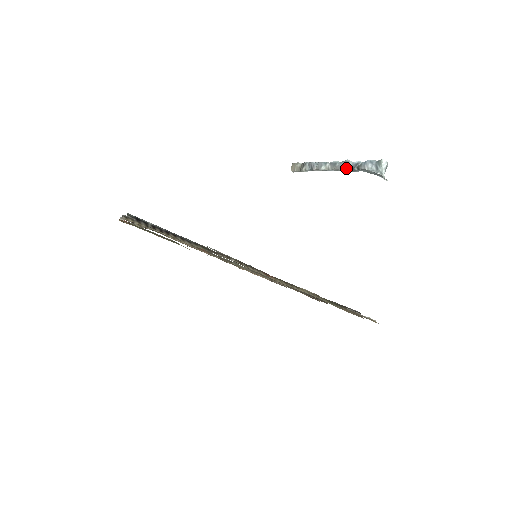
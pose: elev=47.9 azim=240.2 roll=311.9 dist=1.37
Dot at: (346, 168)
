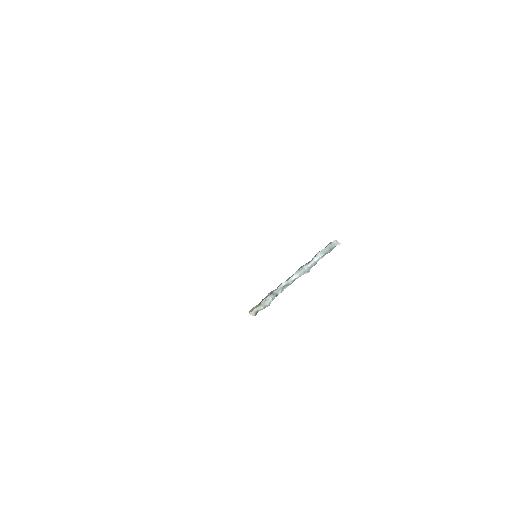
Dot at: (305, 265)
